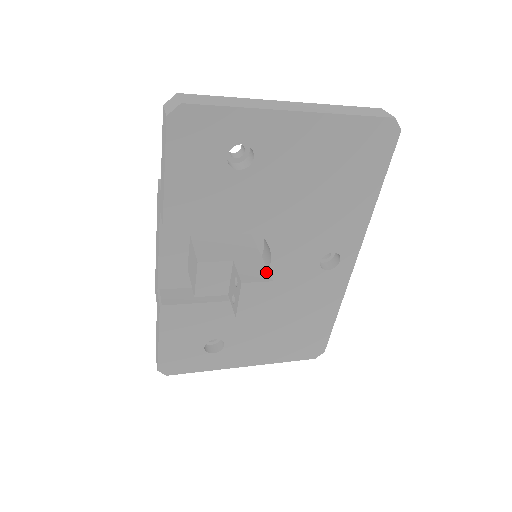
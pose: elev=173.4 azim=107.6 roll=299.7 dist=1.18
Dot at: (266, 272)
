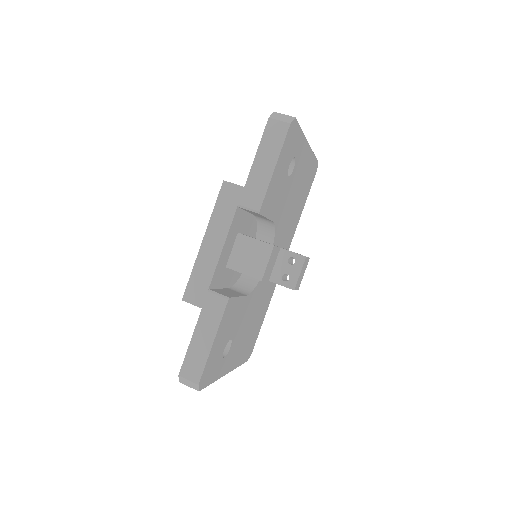
Dot at: occluded
